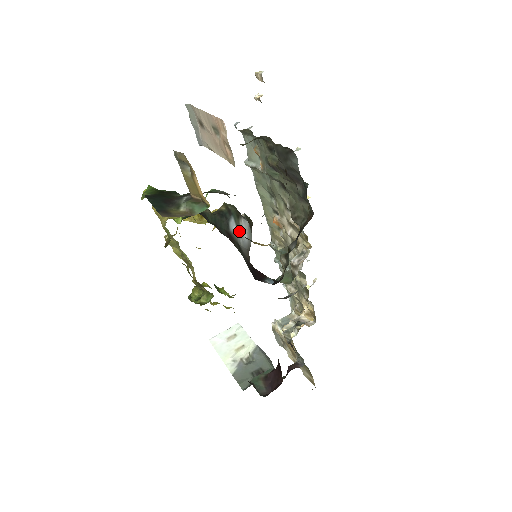
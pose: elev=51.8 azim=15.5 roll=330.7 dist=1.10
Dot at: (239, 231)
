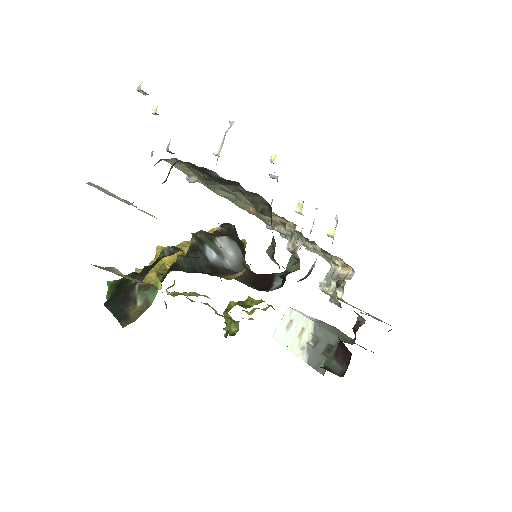
Dot at: (220, 254)
